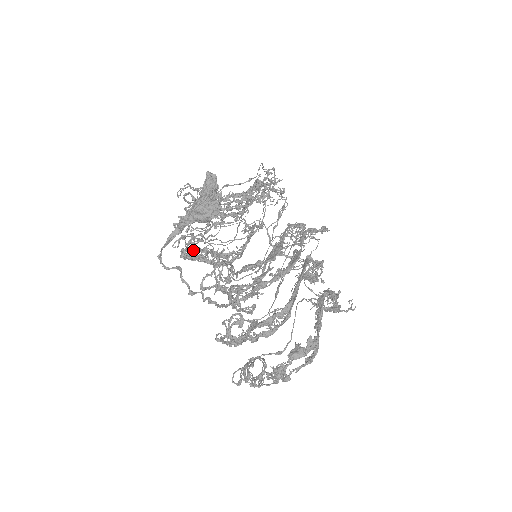
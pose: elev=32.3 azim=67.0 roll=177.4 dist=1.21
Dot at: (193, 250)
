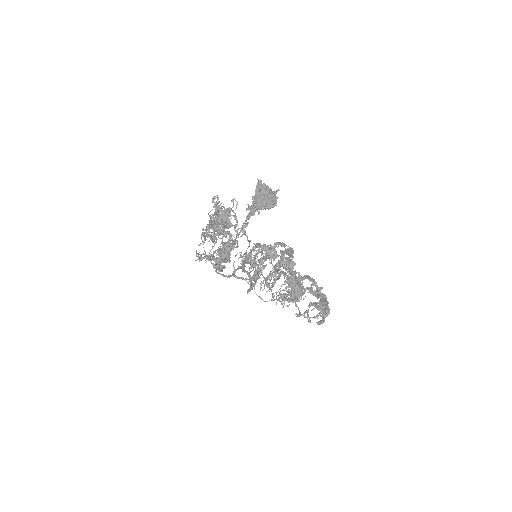
Dot at: (234, 241)
